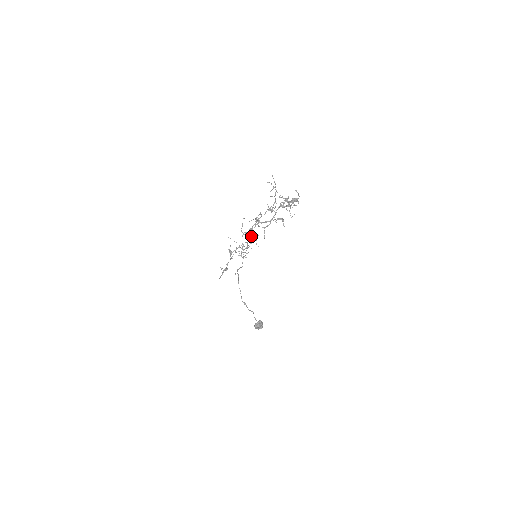
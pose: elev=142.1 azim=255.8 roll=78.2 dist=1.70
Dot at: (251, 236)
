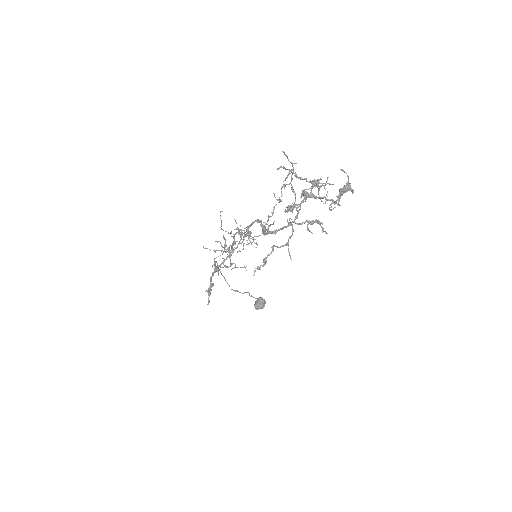
Dot at: (244, 236)
